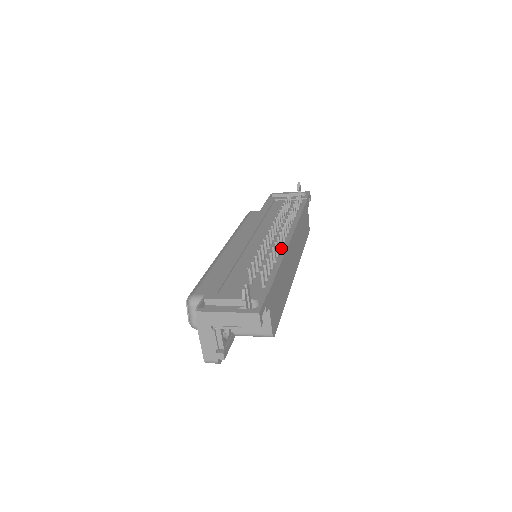
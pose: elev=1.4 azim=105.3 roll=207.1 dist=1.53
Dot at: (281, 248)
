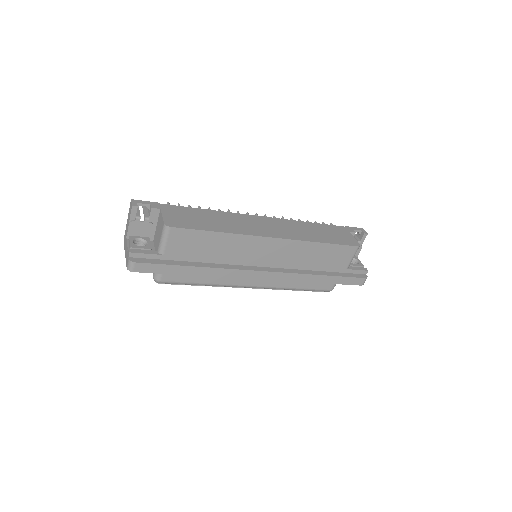
Dot at: occluded
